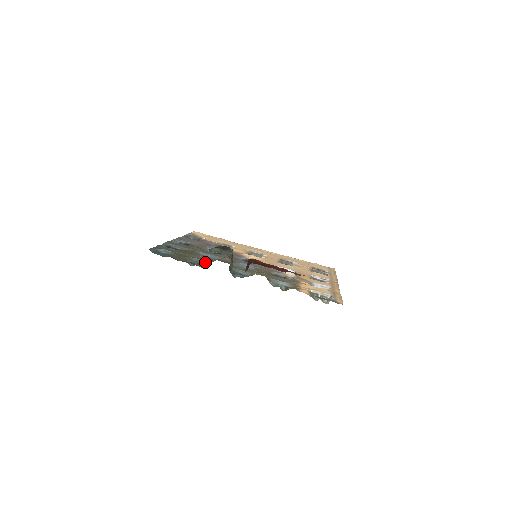
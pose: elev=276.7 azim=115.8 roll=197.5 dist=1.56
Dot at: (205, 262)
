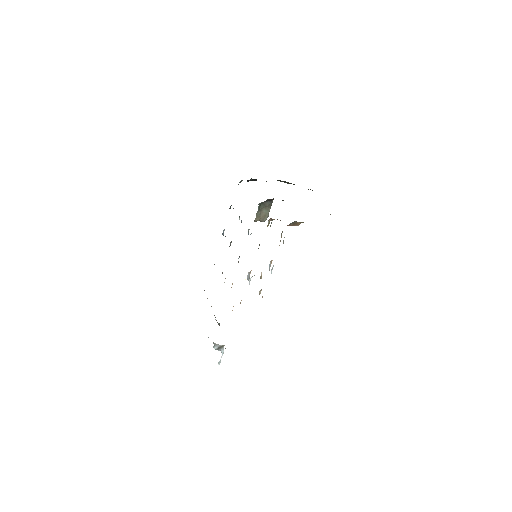
Dot at: occluded
